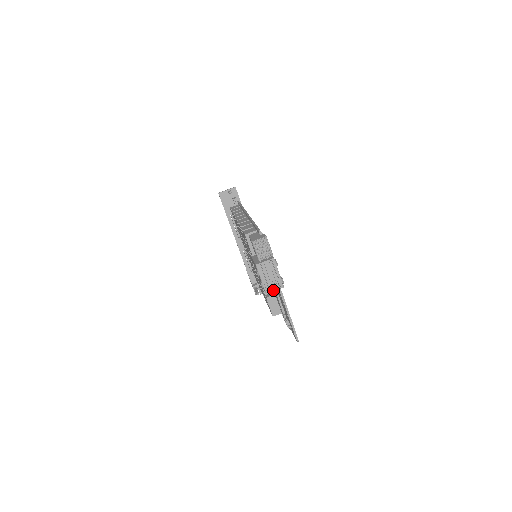
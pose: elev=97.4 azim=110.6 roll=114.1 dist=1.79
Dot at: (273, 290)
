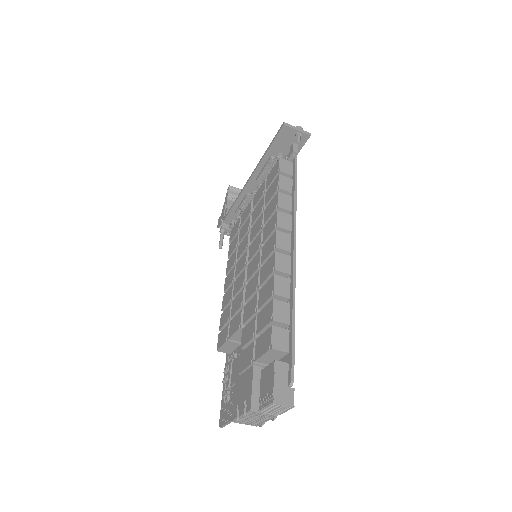
Dot at: (243, 422)
